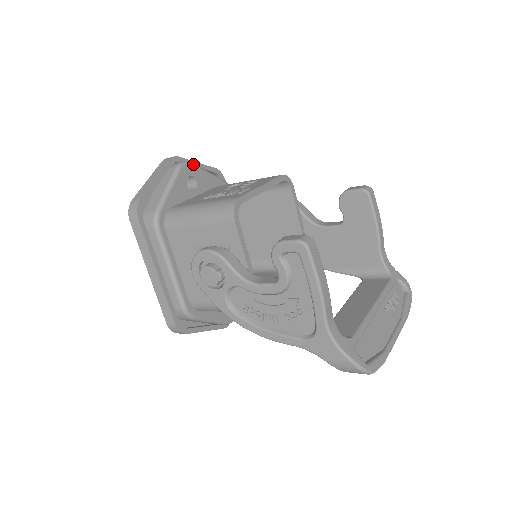
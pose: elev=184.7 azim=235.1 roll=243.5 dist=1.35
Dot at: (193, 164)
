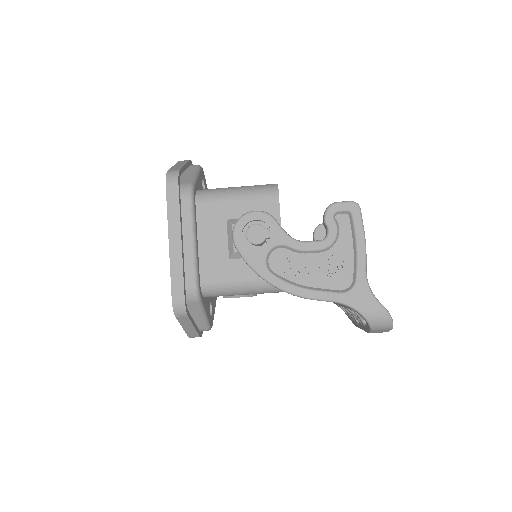
Dot at: occluded
